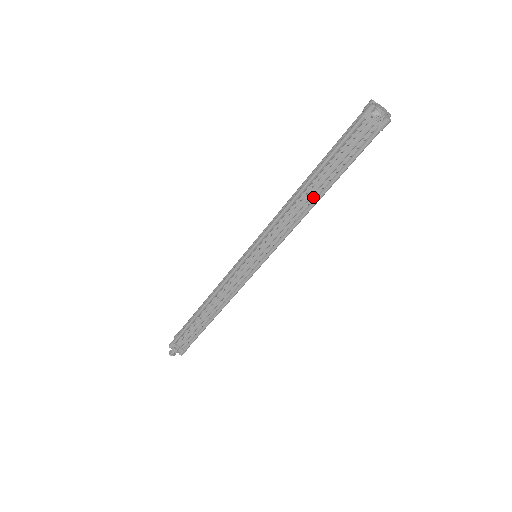
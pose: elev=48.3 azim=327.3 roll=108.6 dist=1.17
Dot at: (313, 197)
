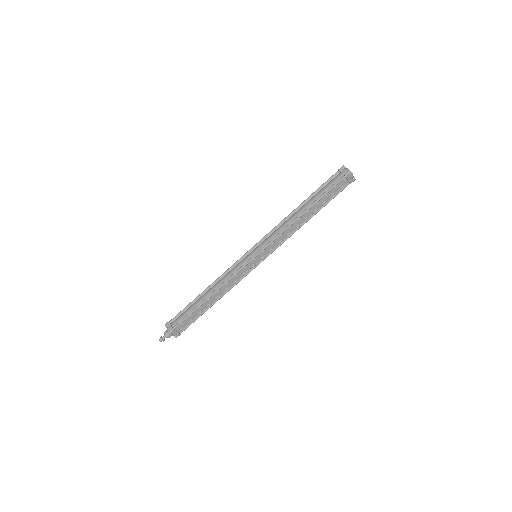
Dot at: (306, 218)
